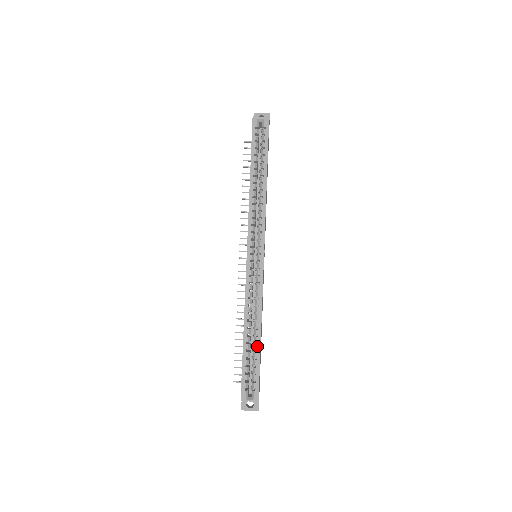
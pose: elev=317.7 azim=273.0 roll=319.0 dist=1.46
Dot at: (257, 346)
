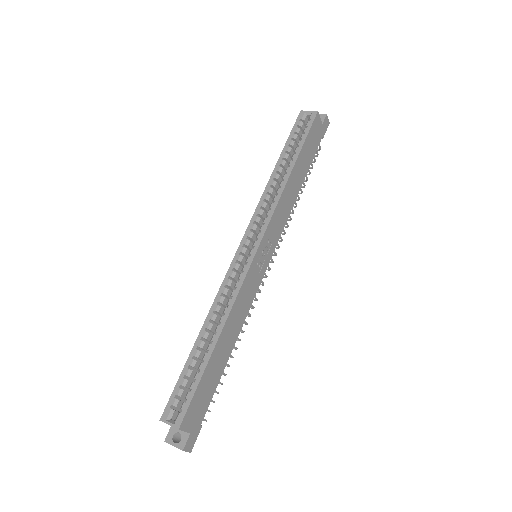
Dot at: (207, 355)
